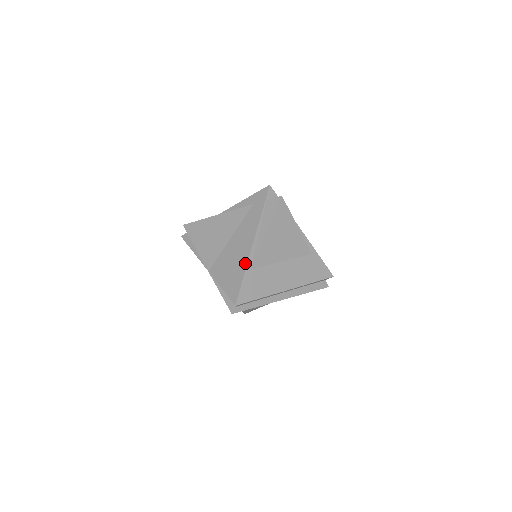
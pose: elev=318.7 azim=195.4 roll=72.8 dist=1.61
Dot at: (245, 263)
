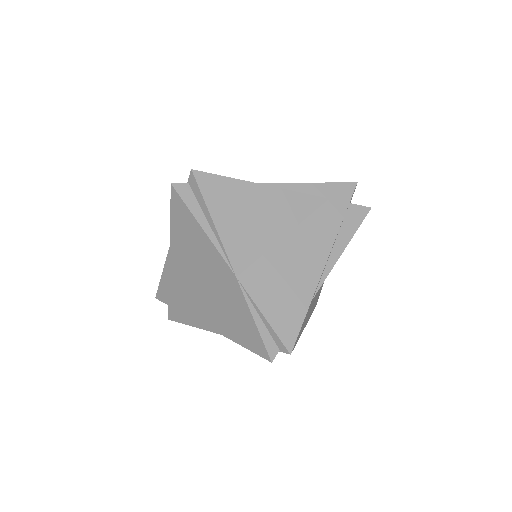
Dot at: (312, 289)
